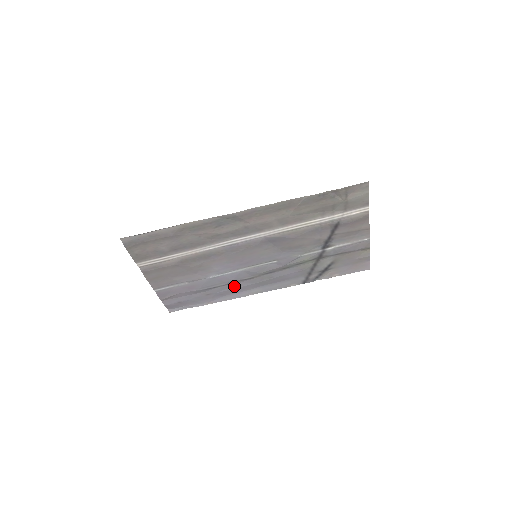
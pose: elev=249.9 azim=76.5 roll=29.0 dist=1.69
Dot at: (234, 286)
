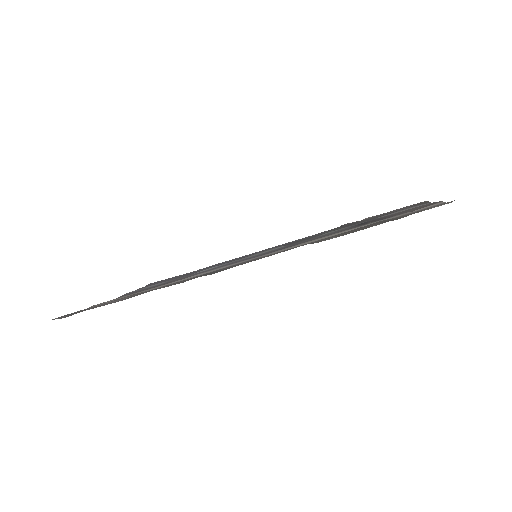
Dot at: (229, 261)
